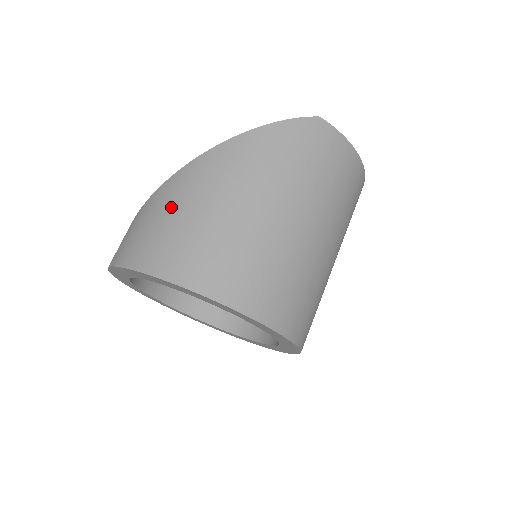
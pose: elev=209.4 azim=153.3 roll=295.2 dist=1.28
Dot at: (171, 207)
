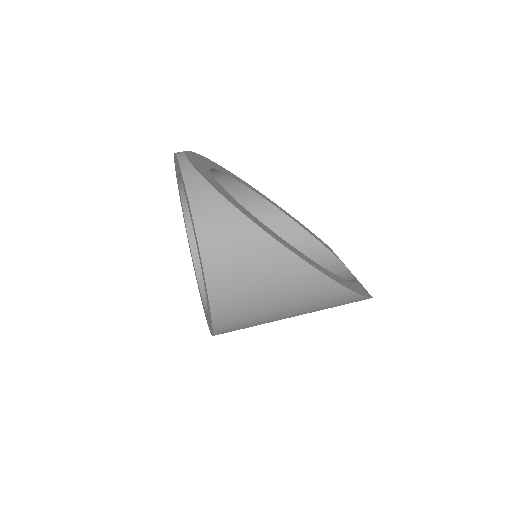
Dot at: (272, 284)
